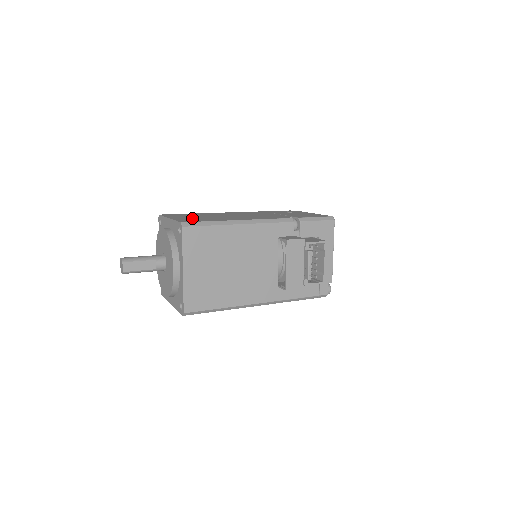
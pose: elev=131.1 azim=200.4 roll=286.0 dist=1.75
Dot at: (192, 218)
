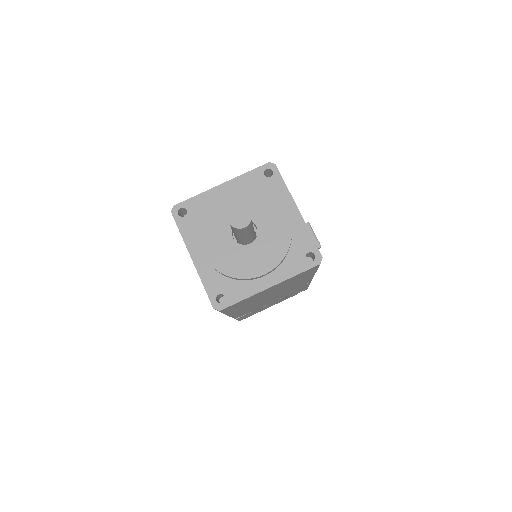
Dot at: occluded
